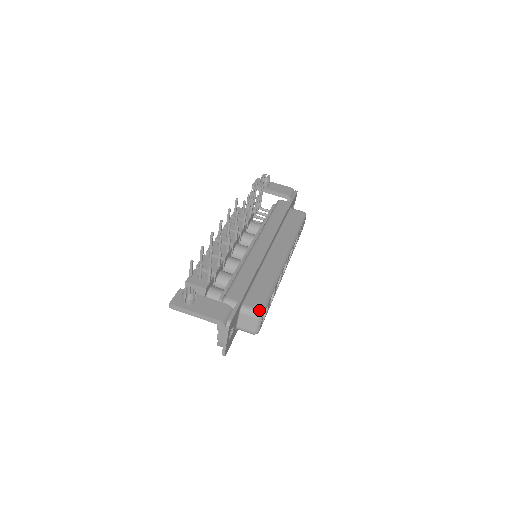
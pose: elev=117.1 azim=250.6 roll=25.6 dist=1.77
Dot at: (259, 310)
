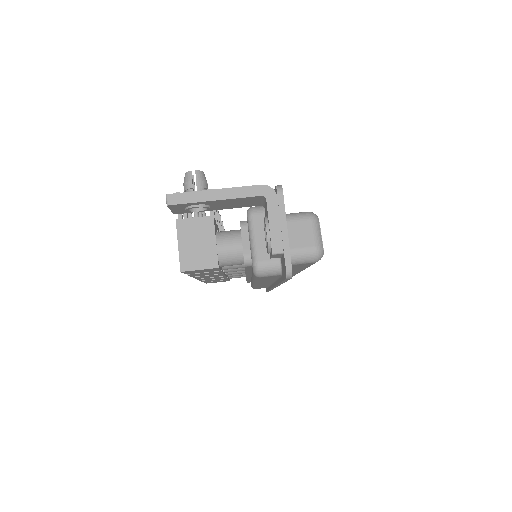
Dot at: occluded
